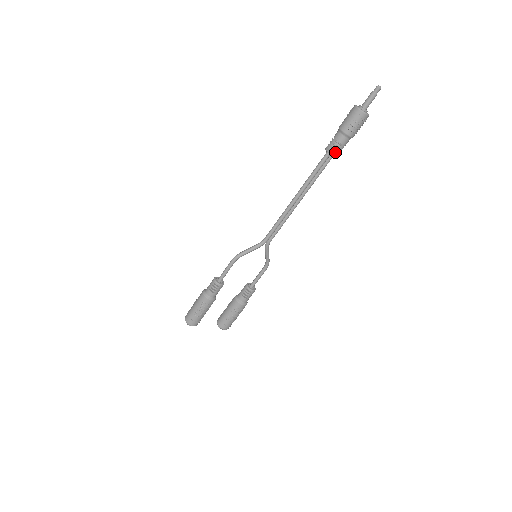
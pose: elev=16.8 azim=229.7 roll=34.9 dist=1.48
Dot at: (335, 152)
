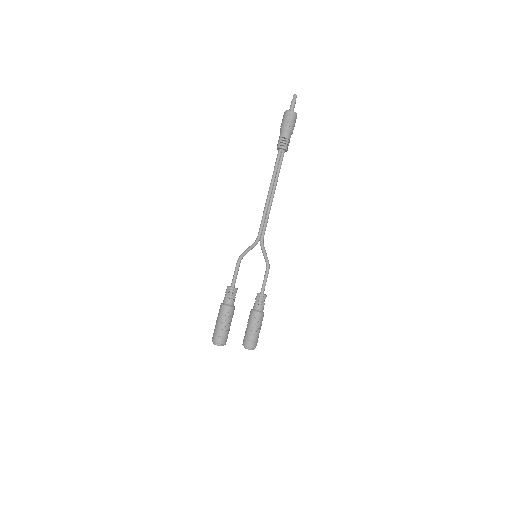
Dot at: (285, 145)
